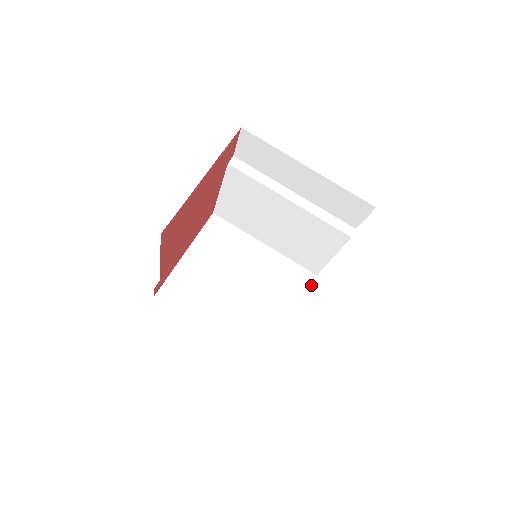
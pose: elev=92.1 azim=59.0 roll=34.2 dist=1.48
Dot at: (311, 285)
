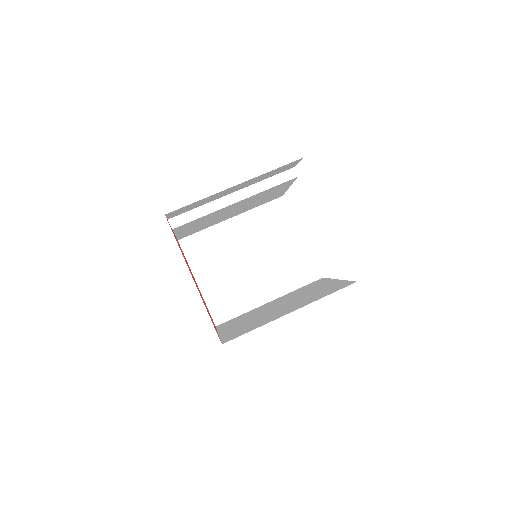
Dot at: (286, 207)
